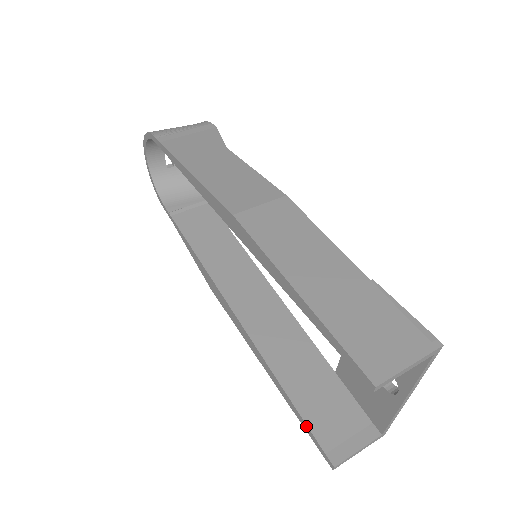
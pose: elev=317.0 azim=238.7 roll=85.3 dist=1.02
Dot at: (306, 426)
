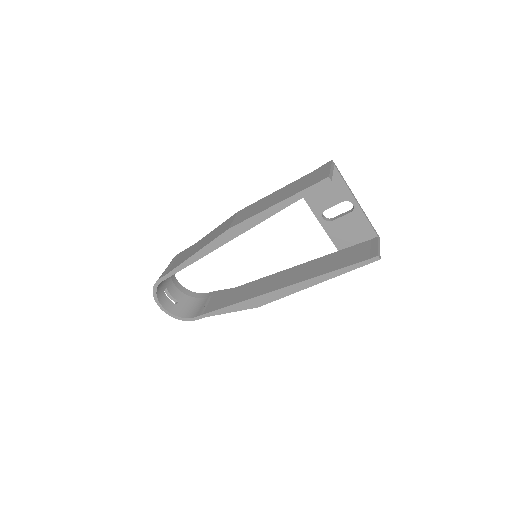
Dot at: (353, 266)
